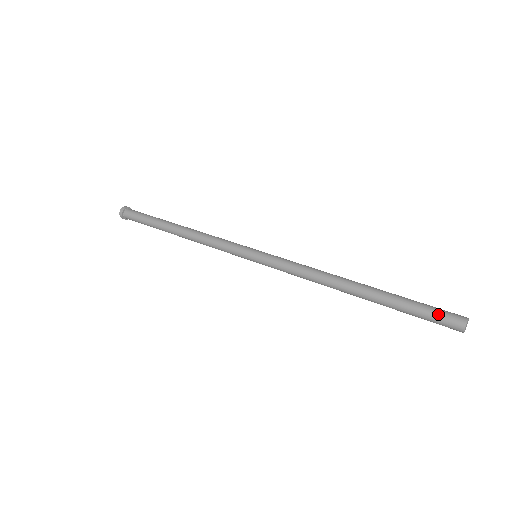
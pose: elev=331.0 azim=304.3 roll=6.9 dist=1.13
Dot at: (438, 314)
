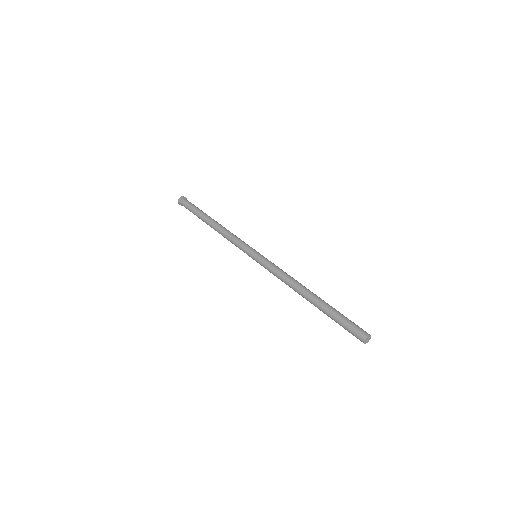
Dot at: (351, 328)
